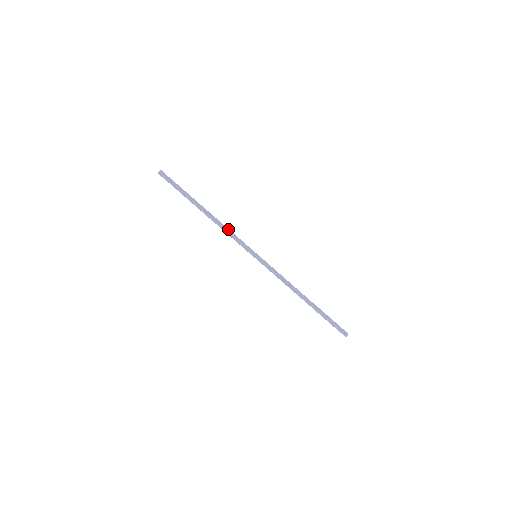
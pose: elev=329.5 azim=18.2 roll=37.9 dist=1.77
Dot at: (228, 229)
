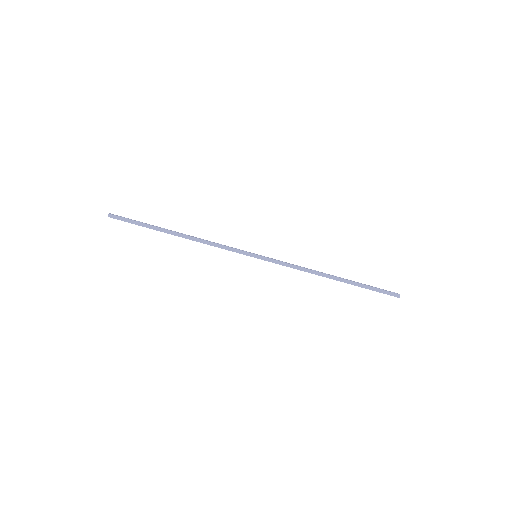
Dot at: (212, 242)
